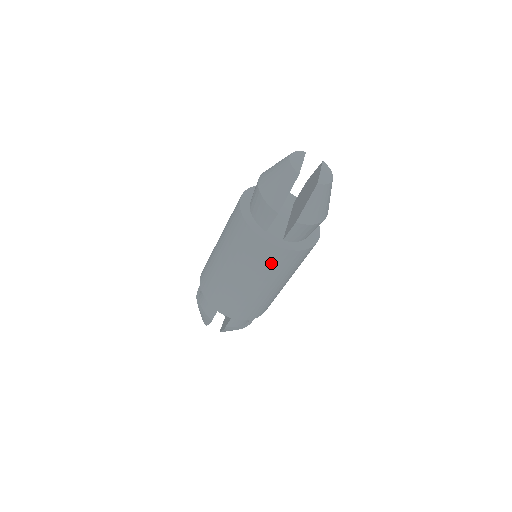
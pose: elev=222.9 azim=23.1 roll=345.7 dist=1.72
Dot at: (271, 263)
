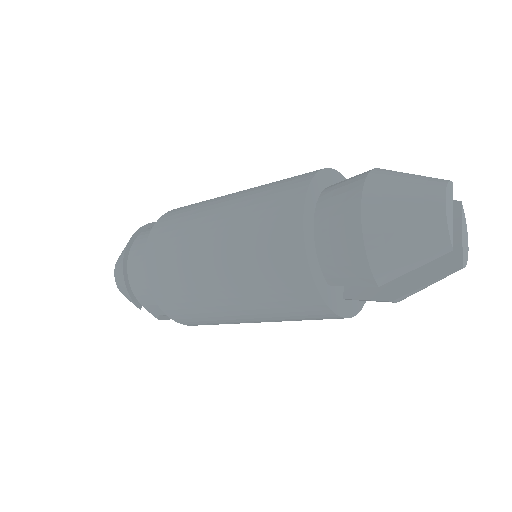
Dot at: (305, 318)
